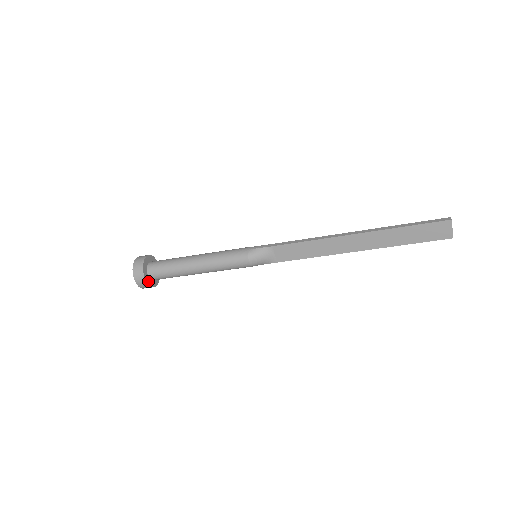
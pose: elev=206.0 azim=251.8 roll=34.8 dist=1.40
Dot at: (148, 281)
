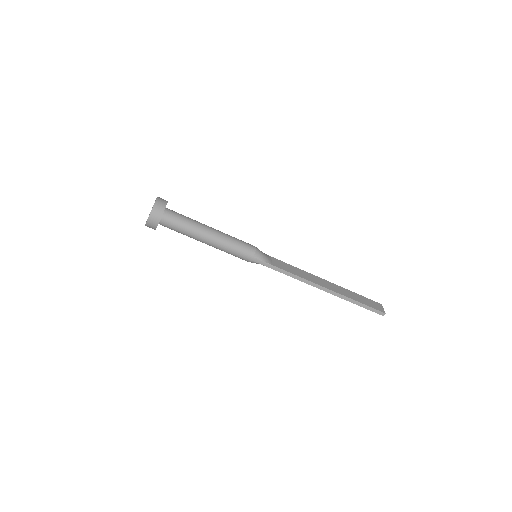
Dot at: (165, 207)
